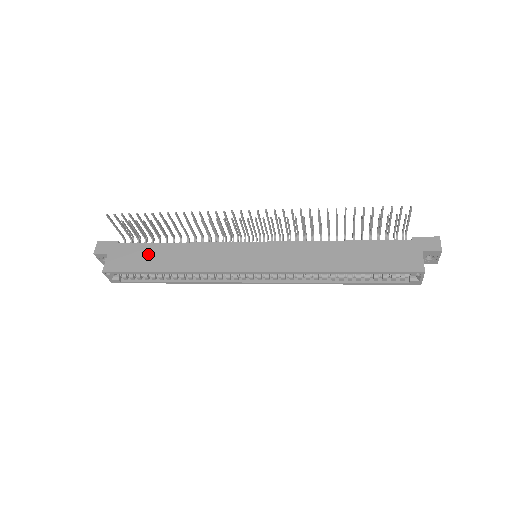
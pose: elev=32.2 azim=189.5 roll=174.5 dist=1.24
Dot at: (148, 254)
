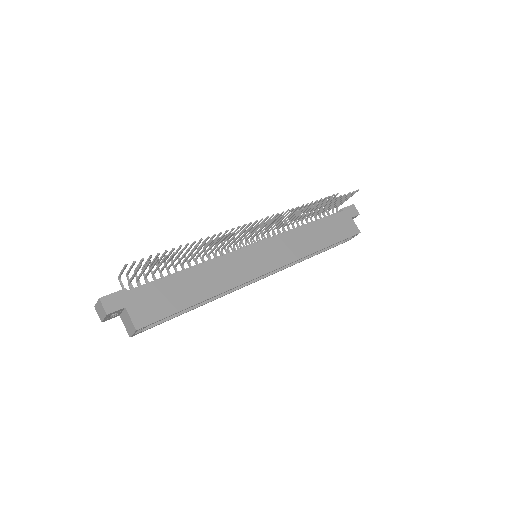
Dot at: (171, 290)
